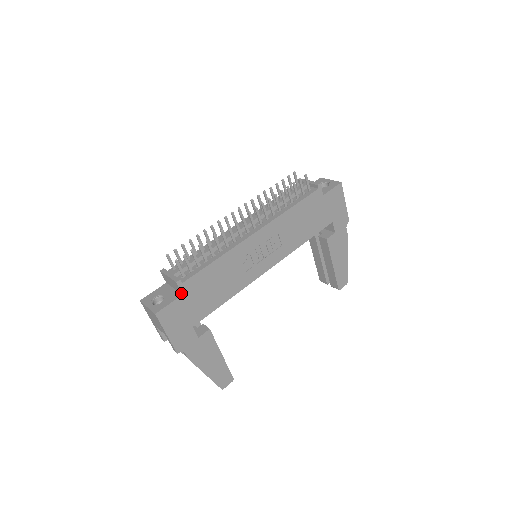
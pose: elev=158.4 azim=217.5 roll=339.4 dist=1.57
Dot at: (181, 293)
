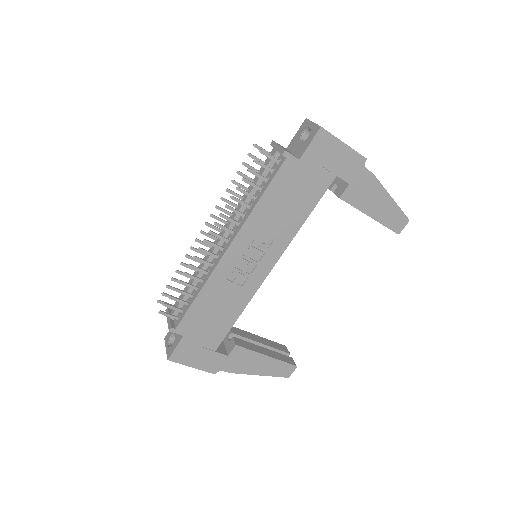
Dot at: (182, 335)
